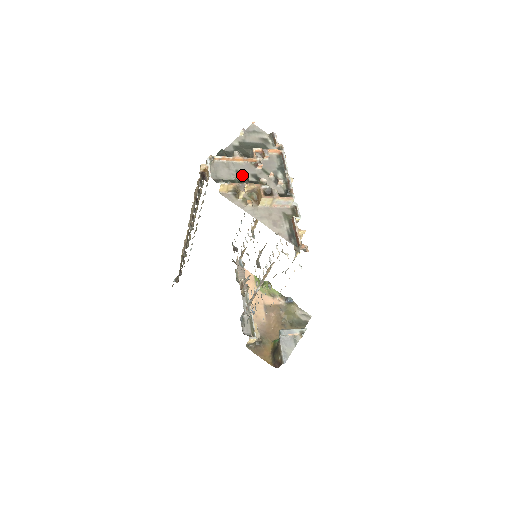
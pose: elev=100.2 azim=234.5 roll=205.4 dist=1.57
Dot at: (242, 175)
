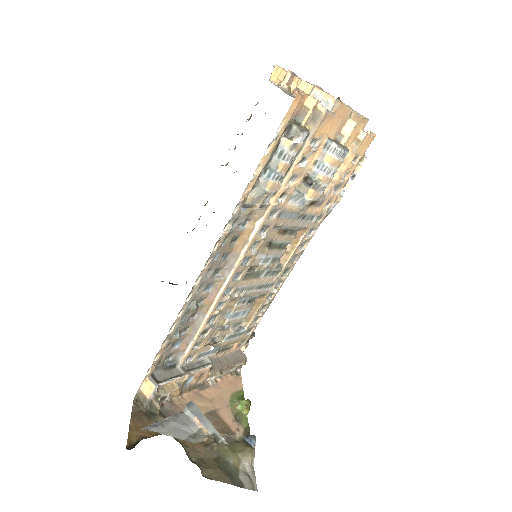
Dot at: occluded
